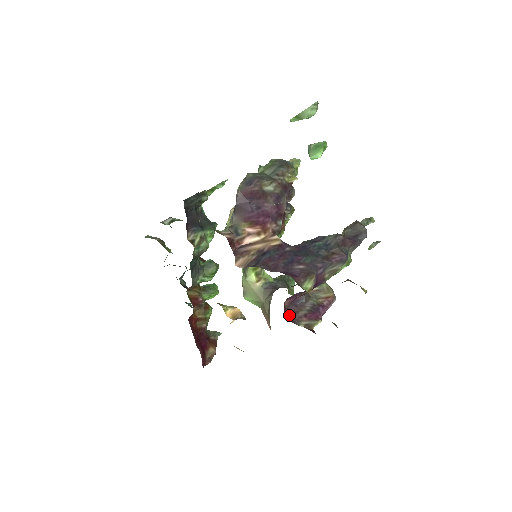
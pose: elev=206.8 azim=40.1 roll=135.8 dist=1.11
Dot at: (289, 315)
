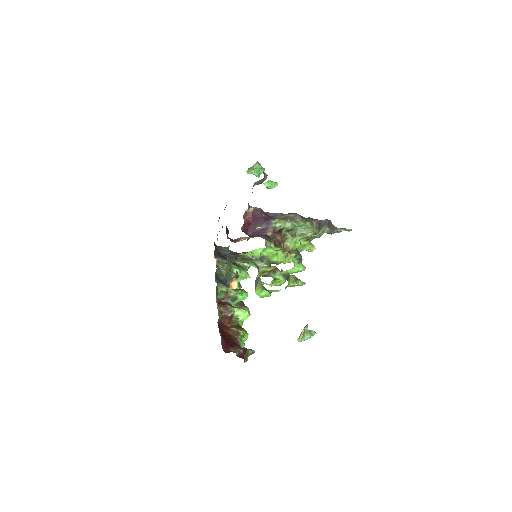
Dot at: occluded
